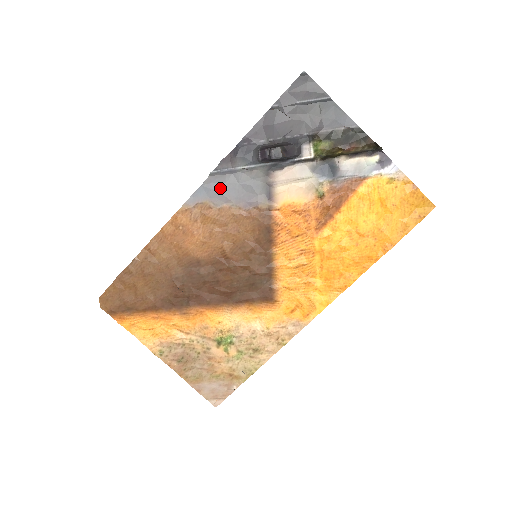
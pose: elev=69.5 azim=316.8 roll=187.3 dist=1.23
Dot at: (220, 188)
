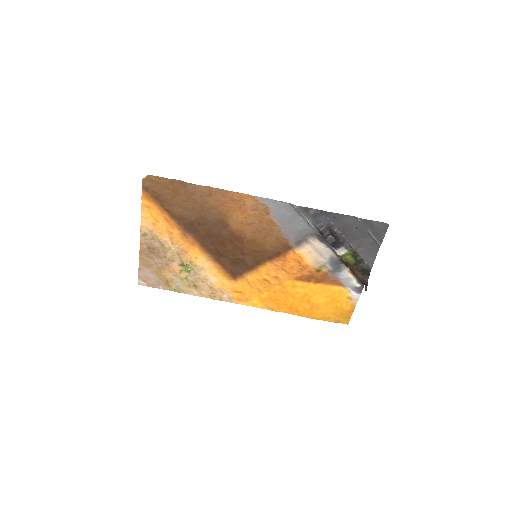
Dot at: (286, 214)
